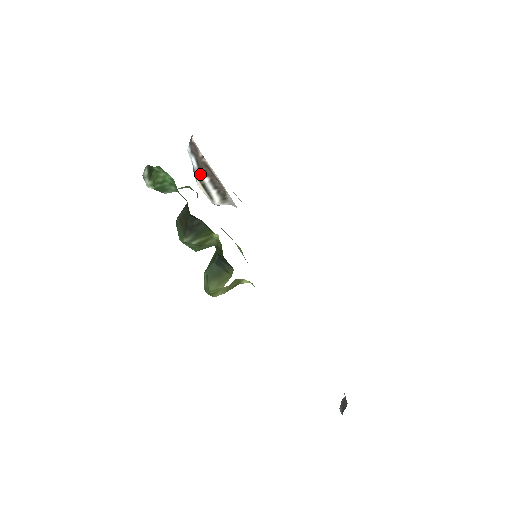
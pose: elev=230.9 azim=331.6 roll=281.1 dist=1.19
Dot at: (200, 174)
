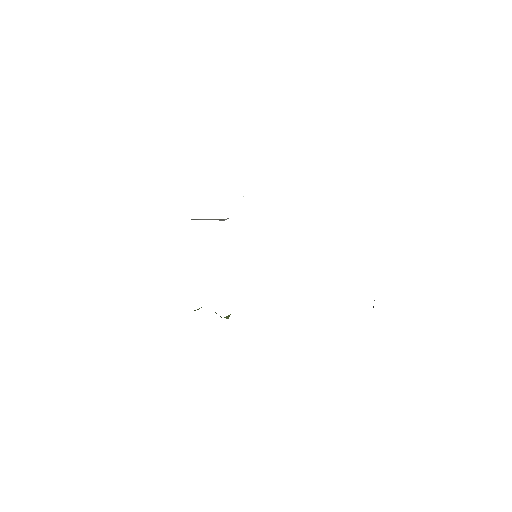
Dot at: (199, 219)
